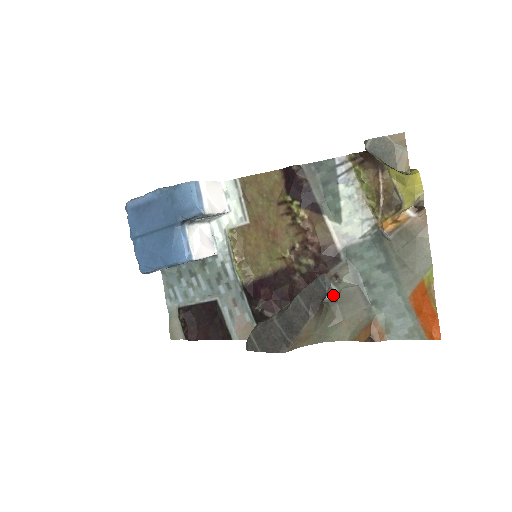
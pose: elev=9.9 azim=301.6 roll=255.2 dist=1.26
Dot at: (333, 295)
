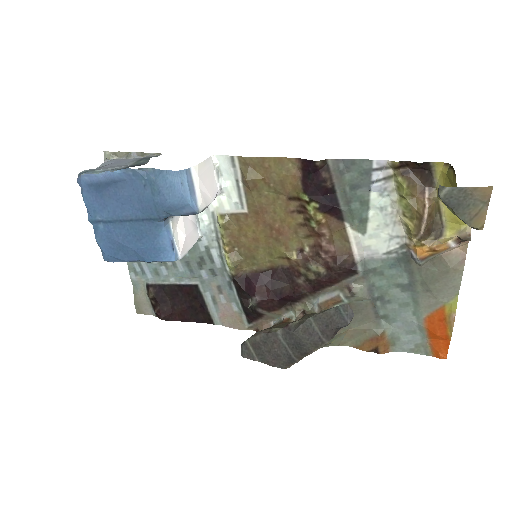
Dot at: occluded
